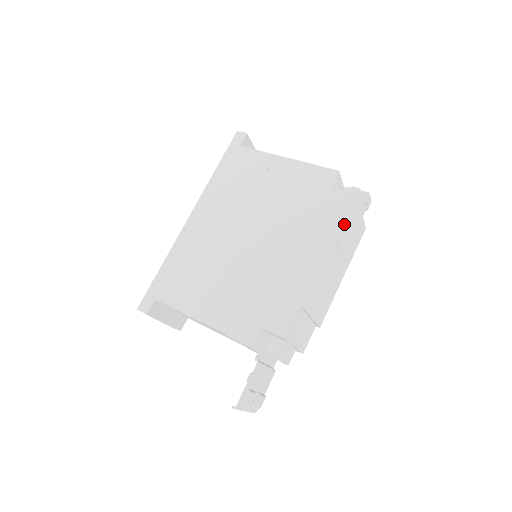
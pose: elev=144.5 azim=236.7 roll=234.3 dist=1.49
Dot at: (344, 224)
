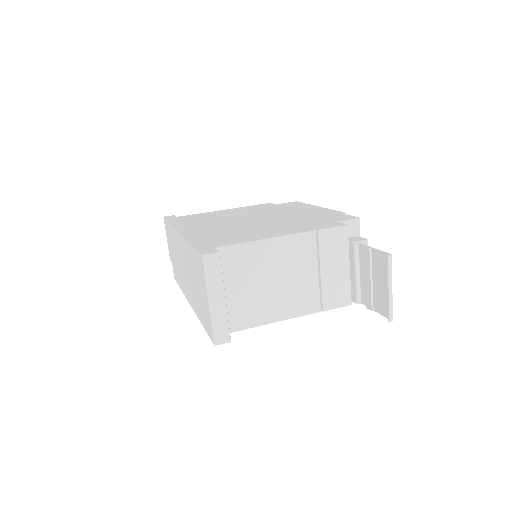
Dot at: occluded
